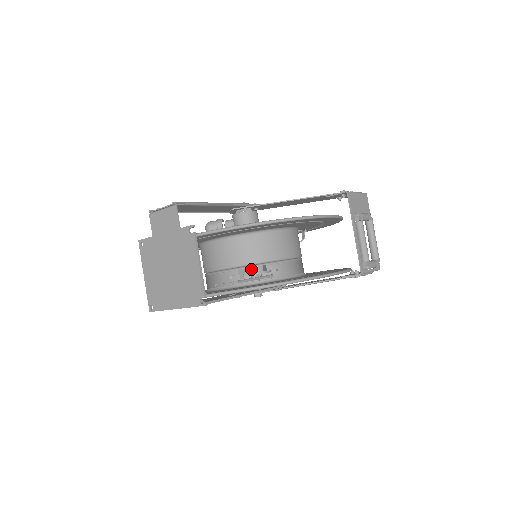
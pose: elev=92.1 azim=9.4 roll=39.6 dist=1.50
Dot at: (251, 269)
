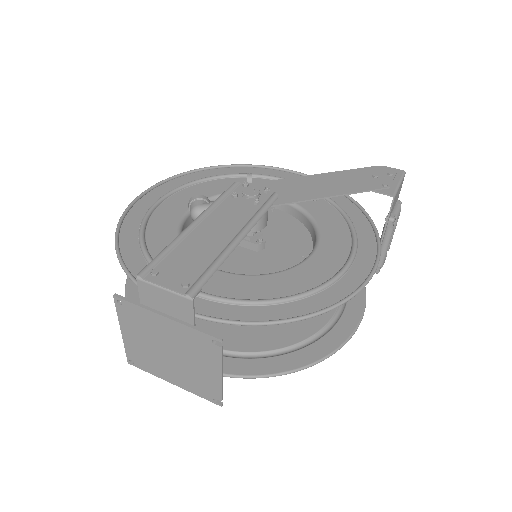
Dot at: occluded
